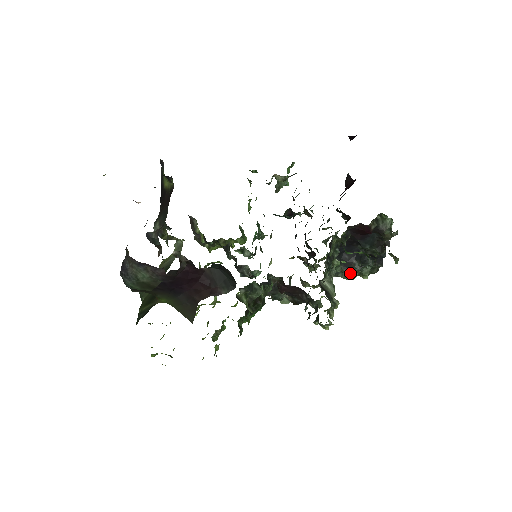
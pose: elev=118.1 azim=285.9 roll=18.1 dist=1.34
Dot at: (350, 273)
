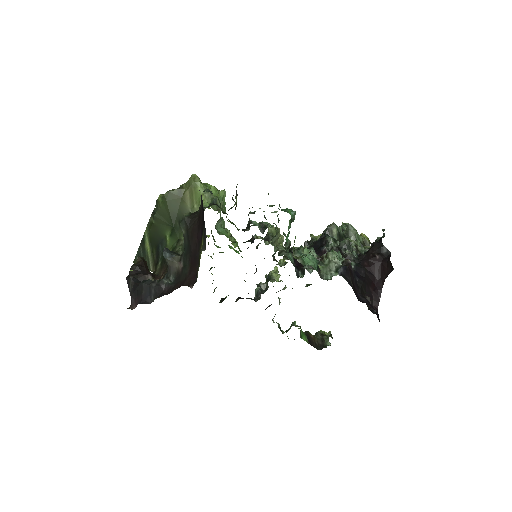
Dot at: occluded
